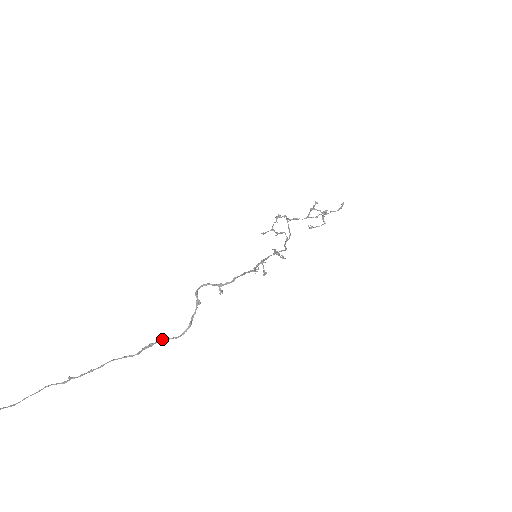
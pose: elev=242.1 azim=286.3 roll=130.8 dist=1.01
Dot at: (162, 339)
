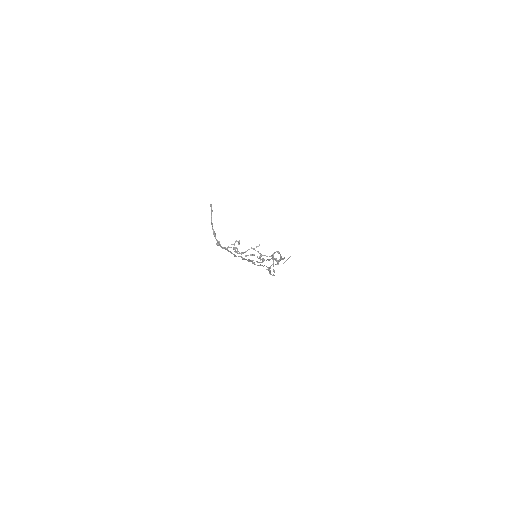
Dot at: occluded
